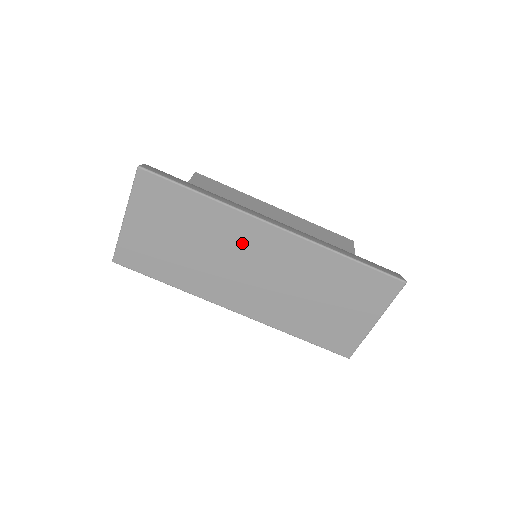
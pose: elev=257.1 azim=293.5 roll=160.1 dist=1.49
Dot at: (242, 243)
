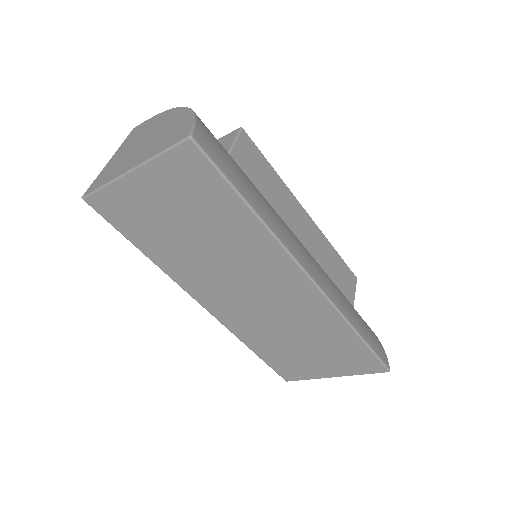
Dot at: (261, 270)
